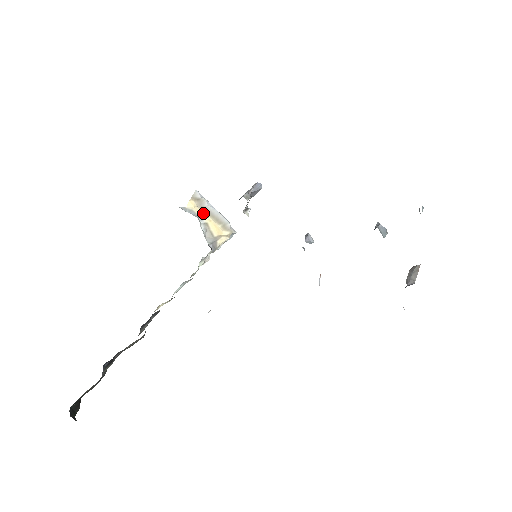
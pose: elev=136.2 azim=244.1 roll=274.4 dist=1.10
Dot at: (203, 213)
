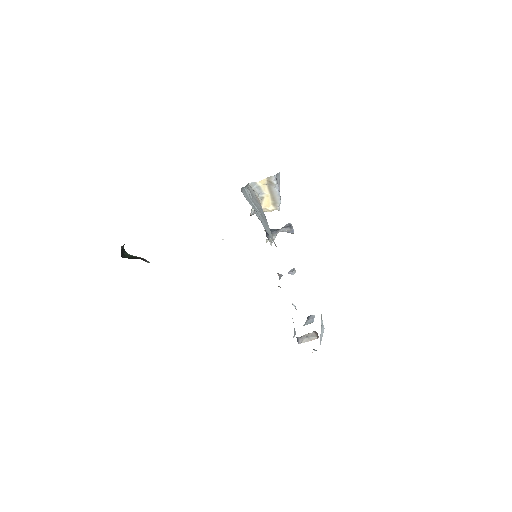
Dot at: (267, 190)
